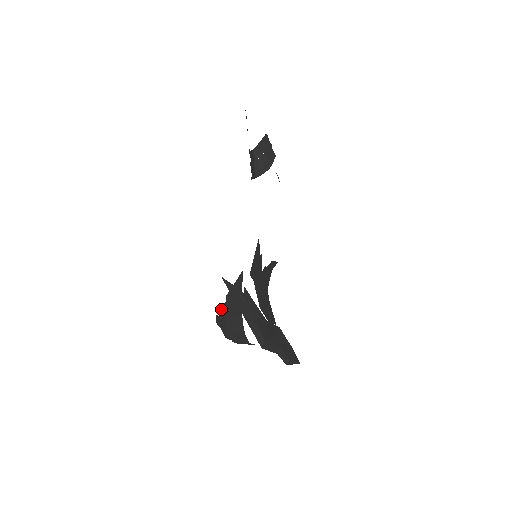
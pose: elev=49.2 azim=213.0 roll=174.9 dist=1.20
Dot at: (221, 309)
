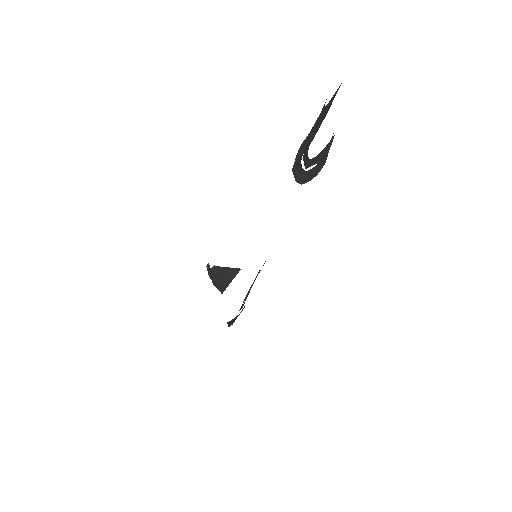
Dot at: (214, 267)
